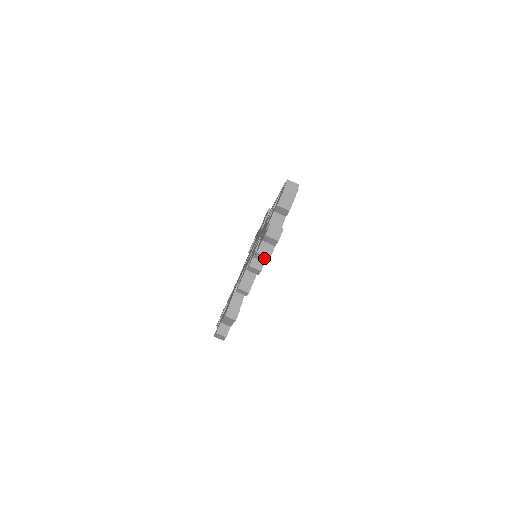
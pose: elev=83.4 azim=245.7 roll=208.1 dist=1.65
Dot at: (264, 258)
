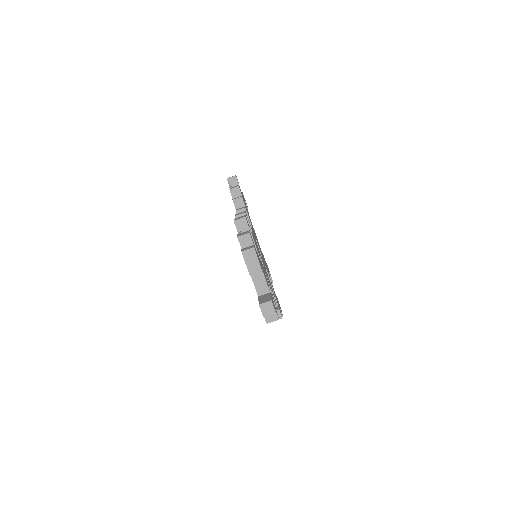
Dot at: (274, 319)
